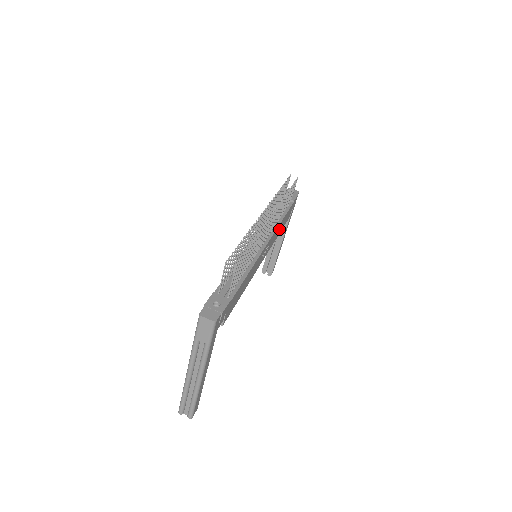
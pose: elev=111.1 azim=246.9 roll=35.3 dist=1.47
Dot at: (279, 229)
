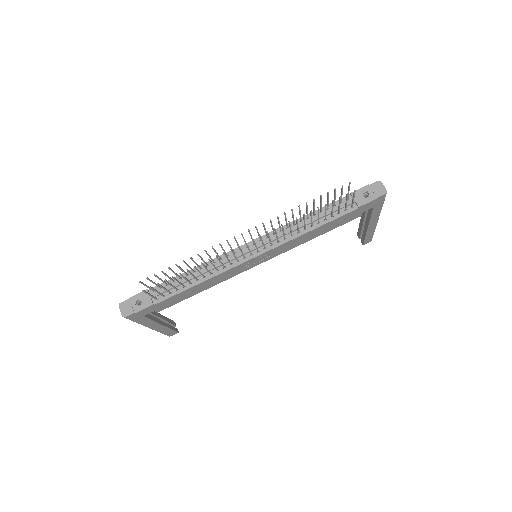
Dot at: (310, 235)
